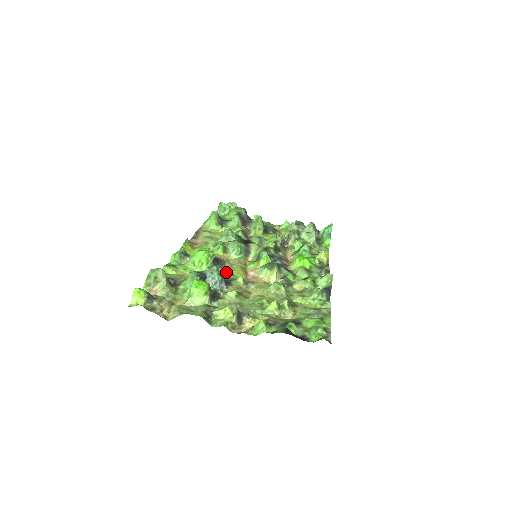
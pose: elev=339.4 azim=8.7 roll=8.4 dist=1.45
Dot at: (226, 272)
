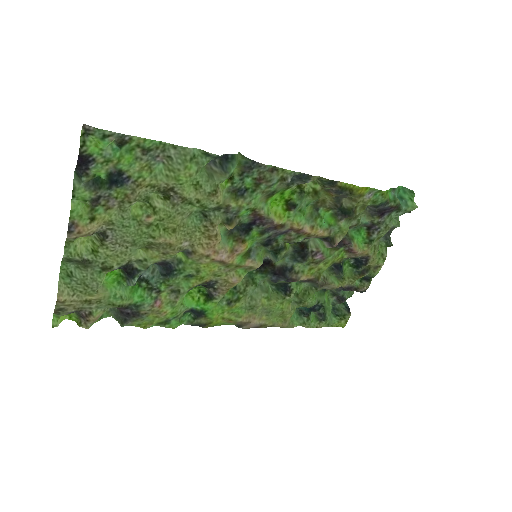
Dot at: (197, 277)
